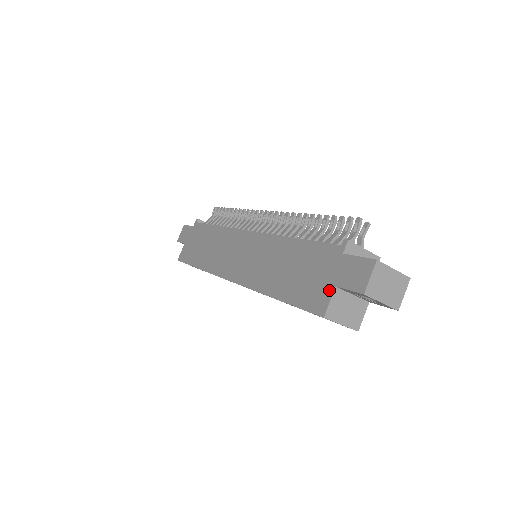
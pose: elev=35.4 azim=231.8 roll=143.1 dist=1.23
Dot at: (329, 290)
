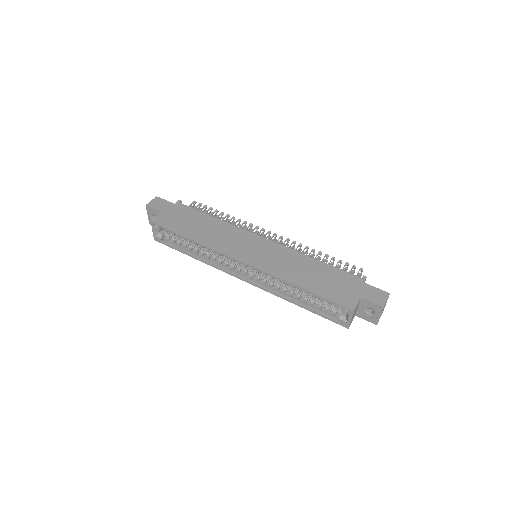
Dot at: (356, 298)
